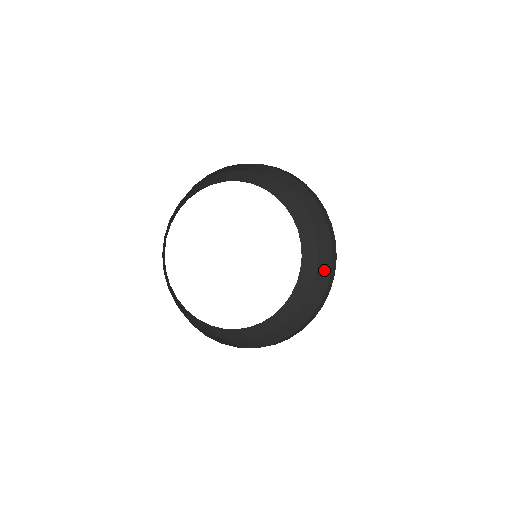
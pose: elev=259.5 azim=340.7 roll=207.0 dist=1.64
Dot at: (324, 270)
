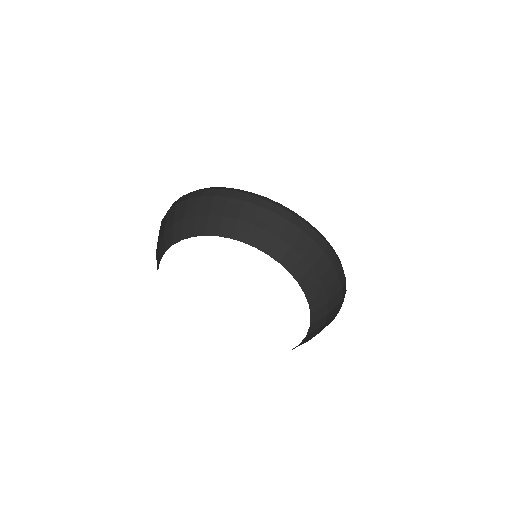
Dot at: (325, 269)
